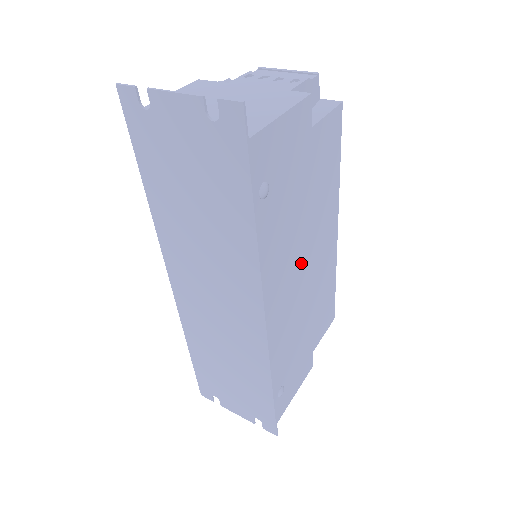
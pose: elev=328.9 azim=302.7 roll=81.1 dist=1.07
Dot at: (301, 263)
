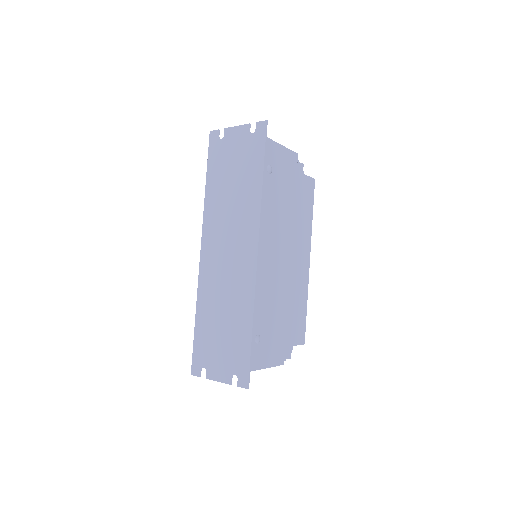
Dot at: (284, 247)
